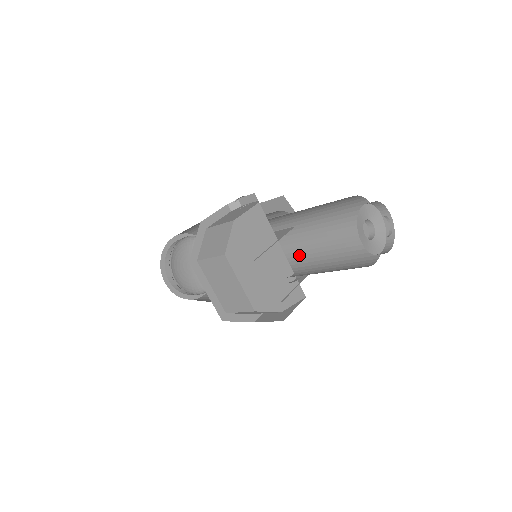
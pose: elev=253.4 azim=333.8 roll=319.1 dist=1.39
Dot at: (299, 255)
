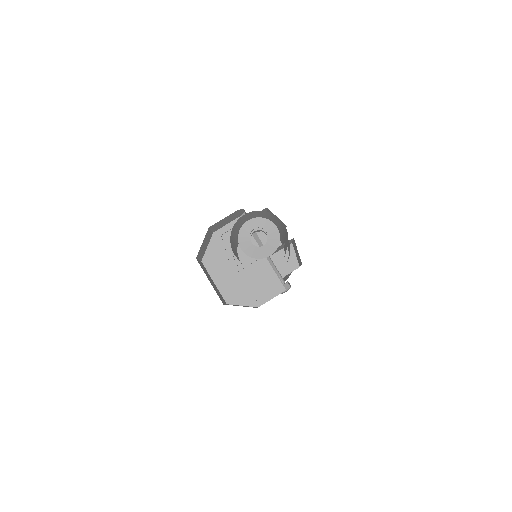
Dot at: occluded
